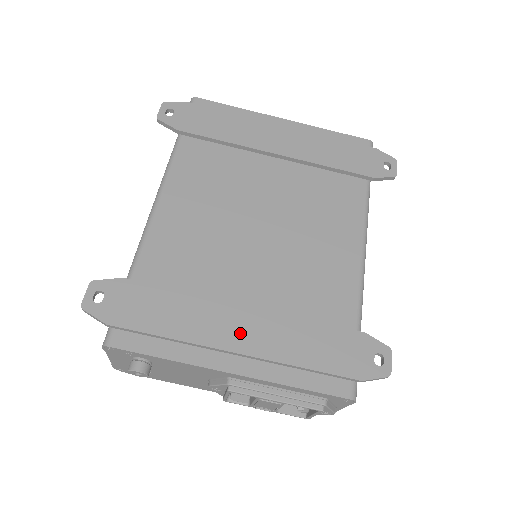
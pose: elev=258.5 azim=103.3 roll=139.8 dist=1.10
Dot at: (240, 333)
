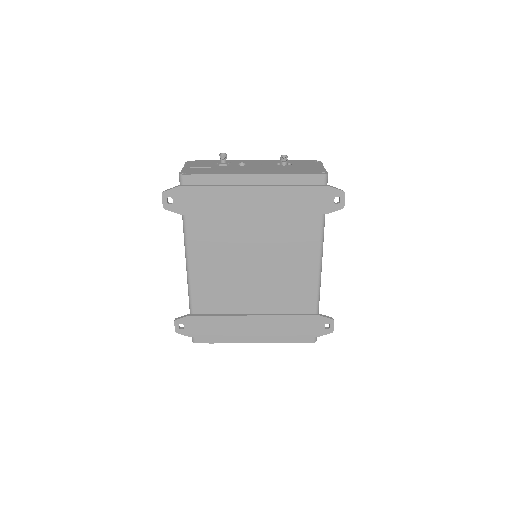
Dot at: (254, 328)
